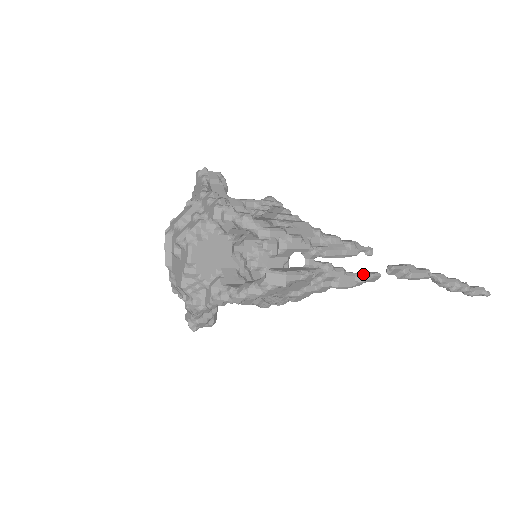
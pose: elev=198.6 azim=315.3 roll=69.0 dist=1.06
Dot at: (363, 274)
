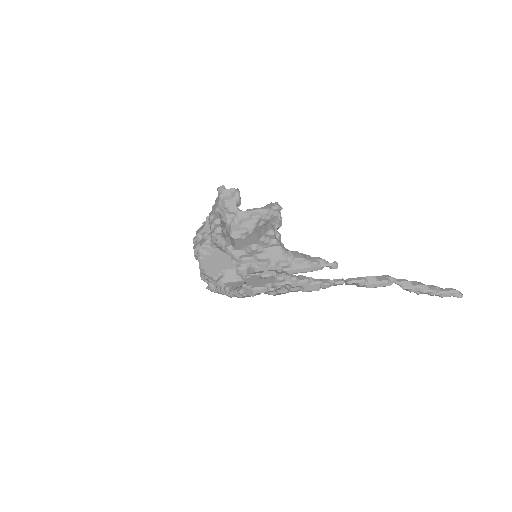
Dot at: (326, 283)
